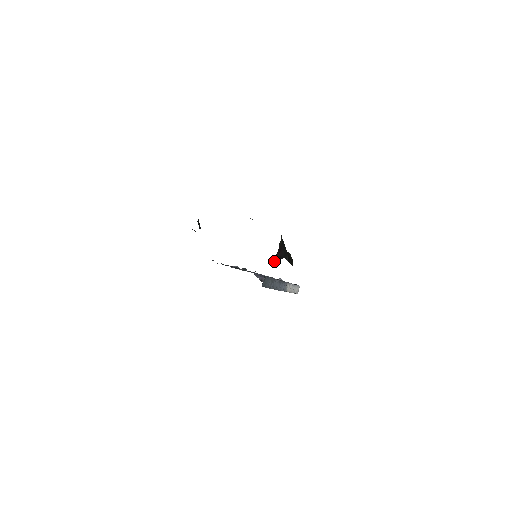
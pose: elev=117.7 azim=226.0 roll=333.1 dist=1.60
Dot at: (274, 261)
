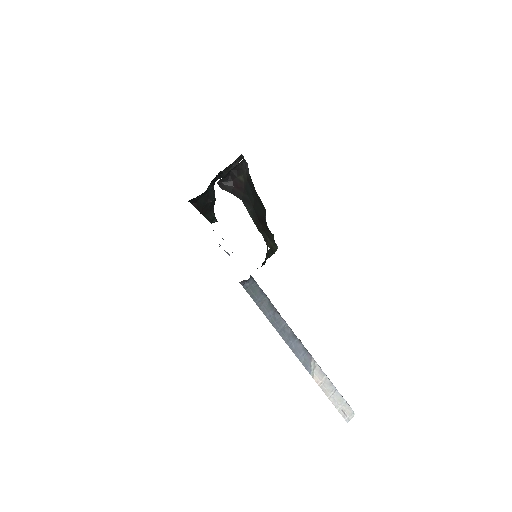
Dot at: (221, 187)
